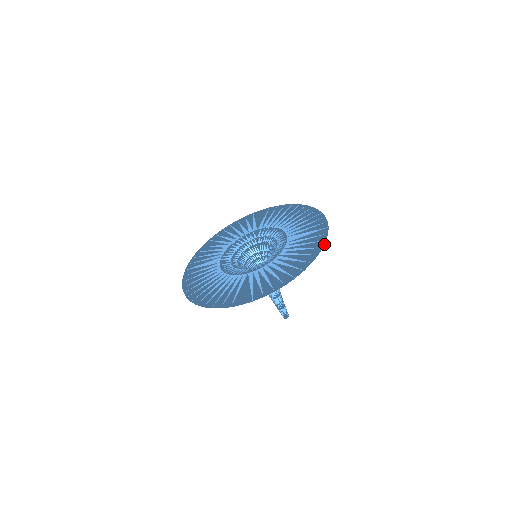
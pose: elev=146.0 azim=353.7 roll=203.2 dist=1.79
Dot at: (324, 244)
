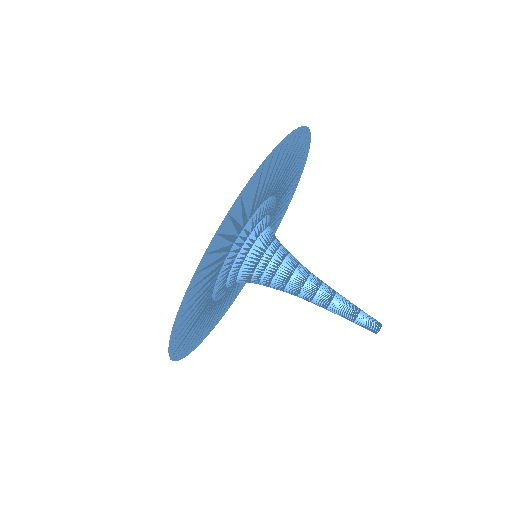
Dot at: (310, 139)
